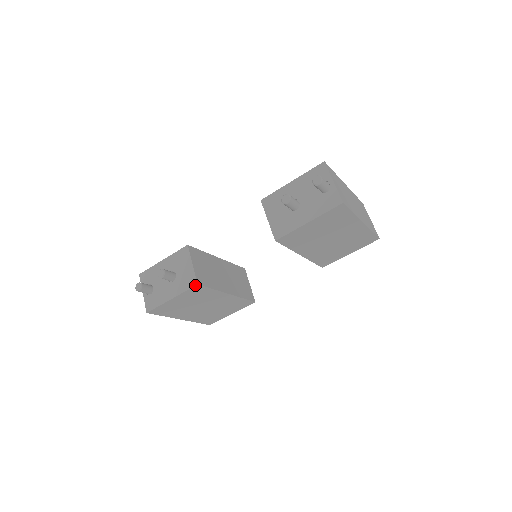
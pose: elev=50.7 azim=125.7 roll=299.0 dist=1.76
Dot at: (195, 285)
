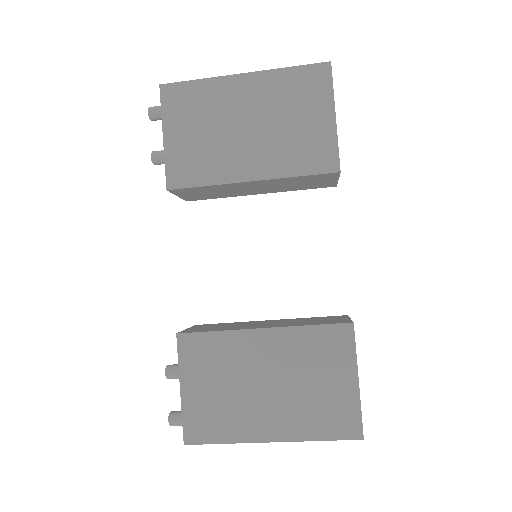
Dot at: occluded
